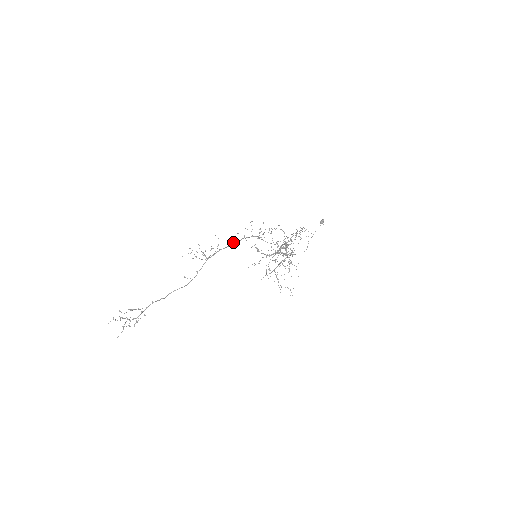
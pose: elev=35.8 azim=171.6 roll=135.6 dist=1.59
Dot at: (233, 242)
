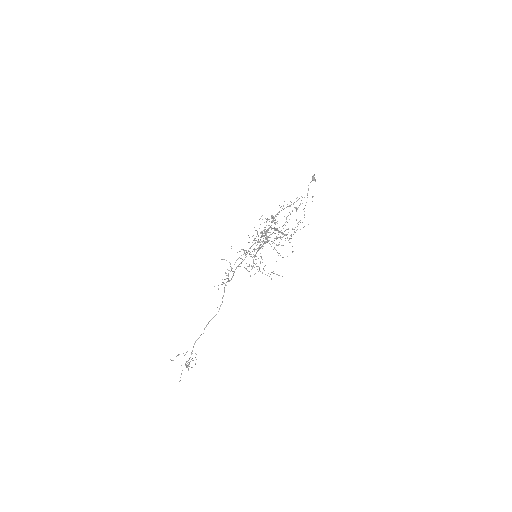
Dot at: occluded
